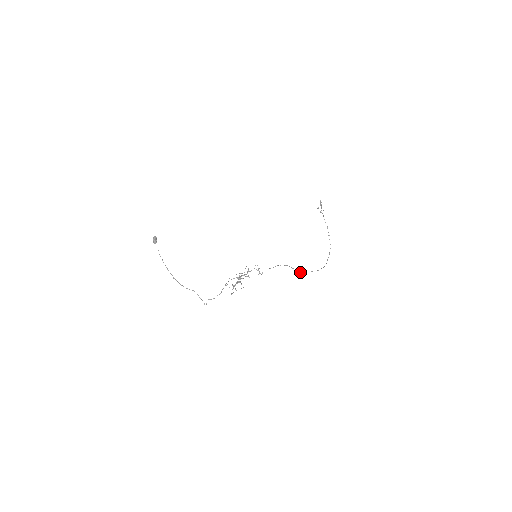
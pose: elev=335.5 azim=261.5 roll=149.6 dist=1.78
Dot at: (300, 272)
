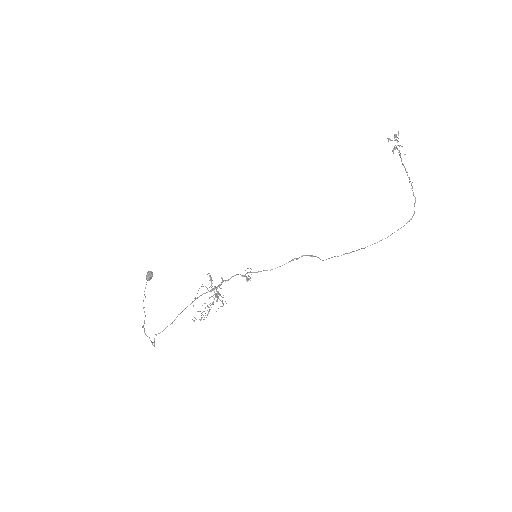
Dot at: occluded
